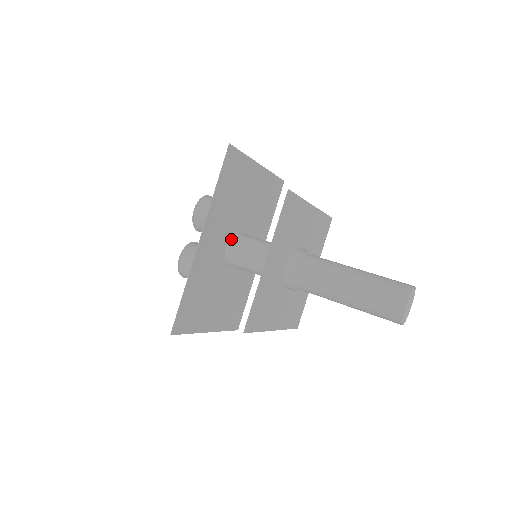
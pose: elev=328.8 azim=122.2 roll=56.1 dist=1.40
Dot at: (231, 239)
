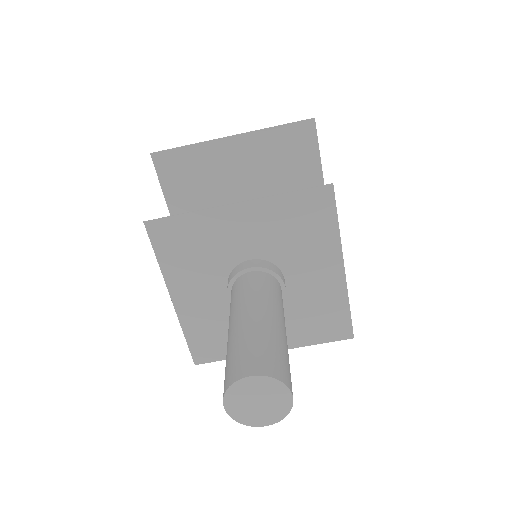
Dot at: occluded
